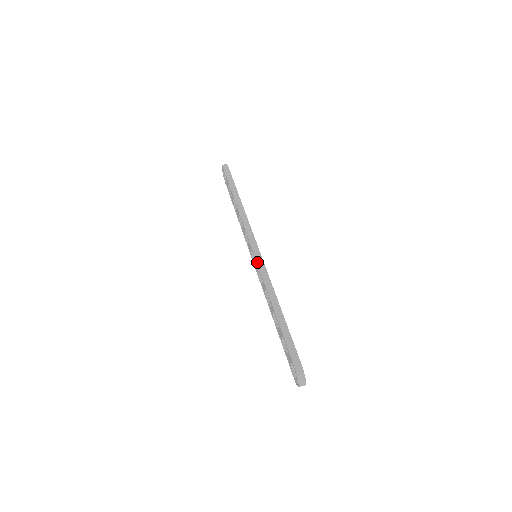
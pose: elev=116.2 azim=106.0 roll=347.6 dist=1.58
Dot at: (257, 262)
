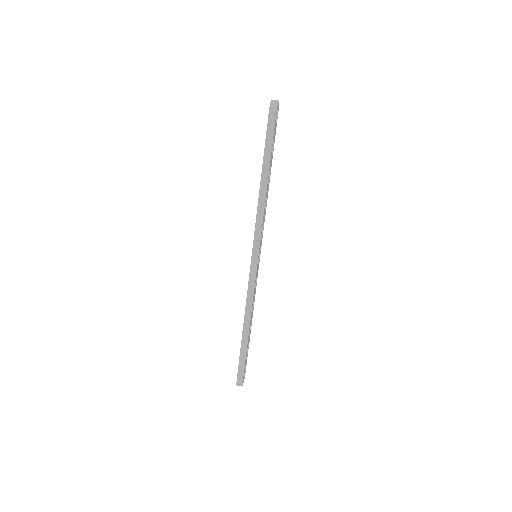
Dot at: (249, 277)
